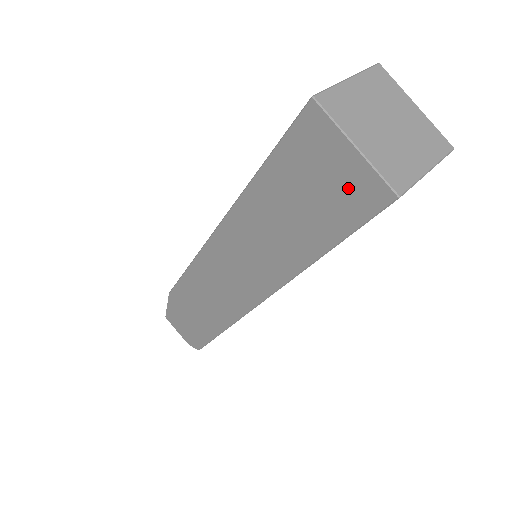
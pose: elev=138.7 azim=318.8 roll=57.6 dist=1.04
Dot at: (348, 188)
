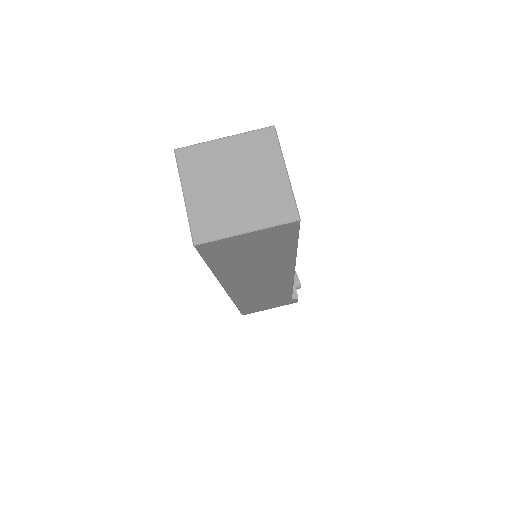
Dot at: occluded
